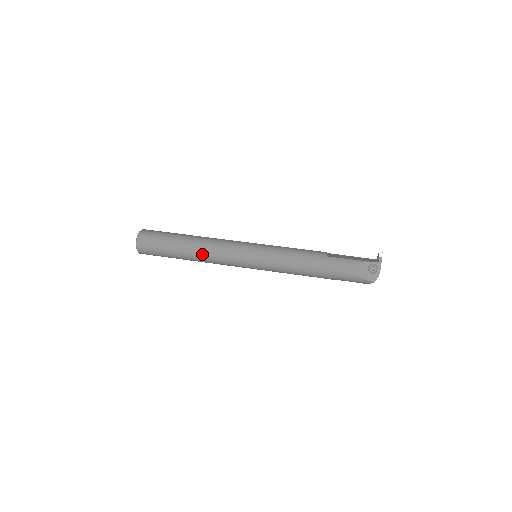
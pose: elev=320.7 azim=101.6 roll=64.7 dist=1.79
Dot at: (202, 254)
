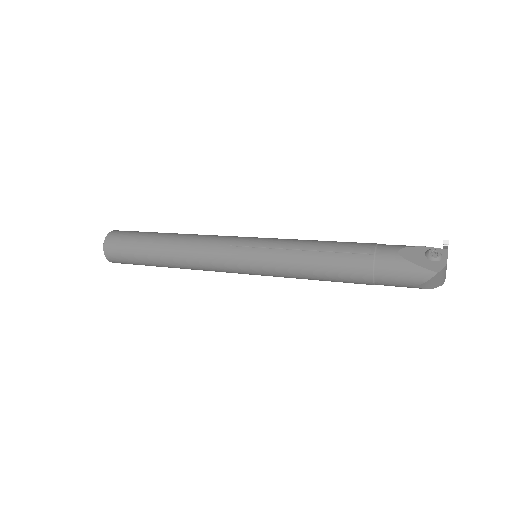
Dot at: (182, 245)
